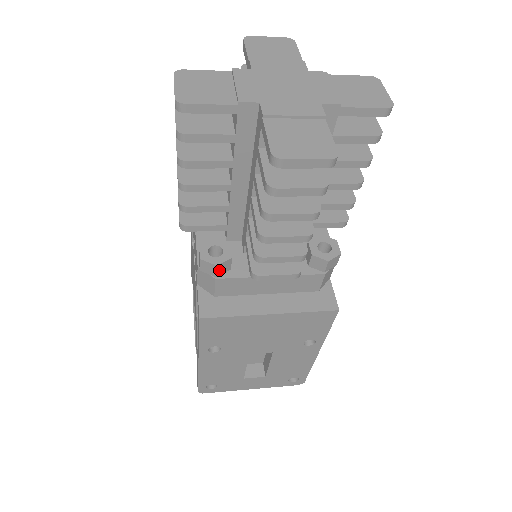
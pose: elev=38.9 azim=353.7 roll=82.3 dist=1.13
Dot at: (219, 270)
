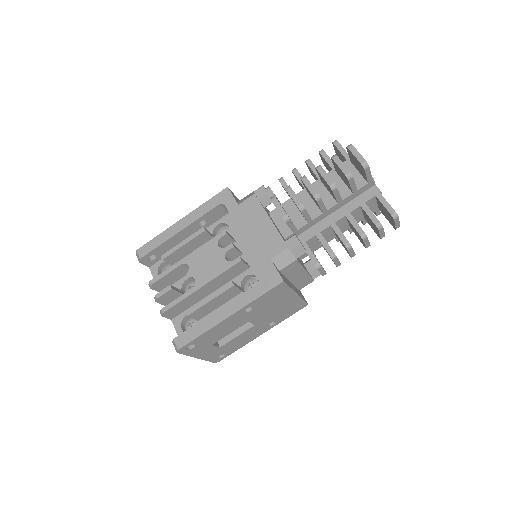
Dot at: occluded
